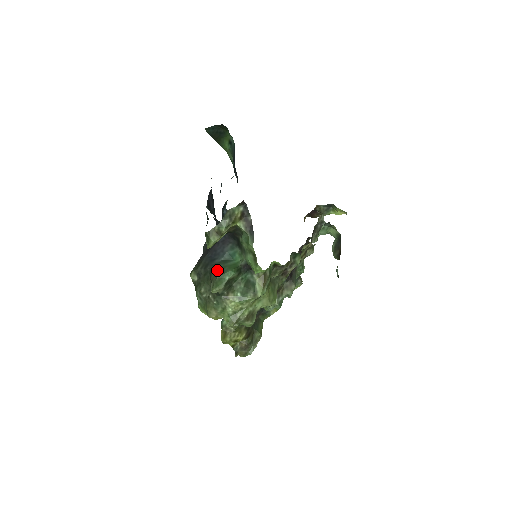
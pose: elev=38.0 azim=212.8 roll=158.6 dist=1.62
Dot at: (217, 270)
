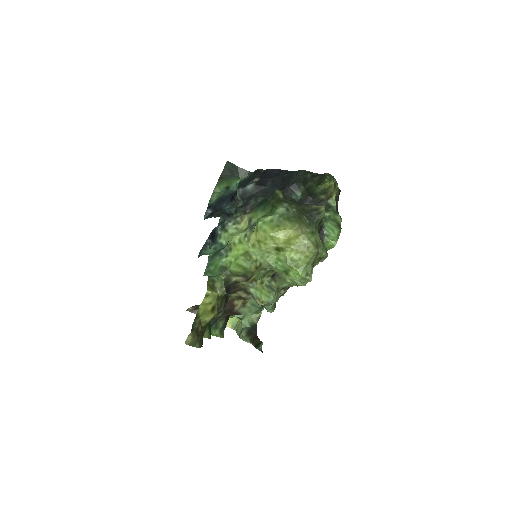
Dot at: occluded
